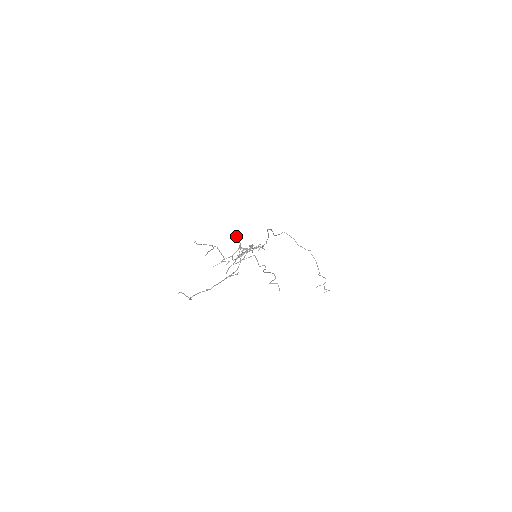
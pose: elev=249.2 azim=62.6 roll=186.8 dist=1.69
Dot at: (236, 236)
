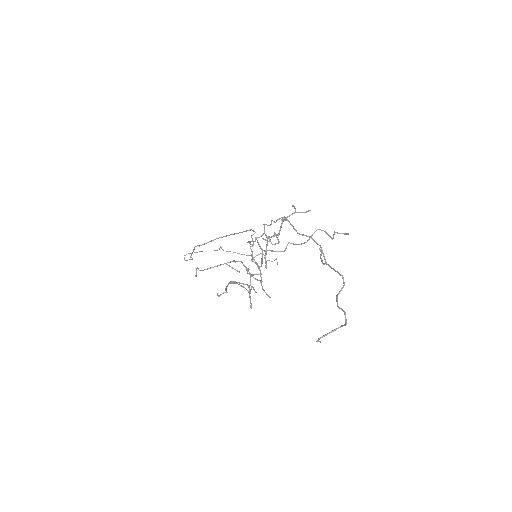
Dot at: (204, 269)
